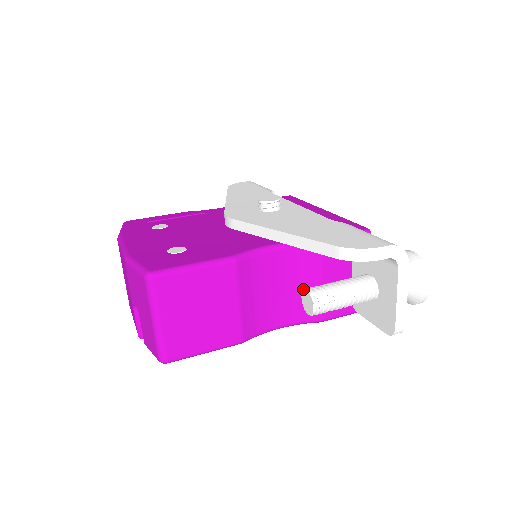
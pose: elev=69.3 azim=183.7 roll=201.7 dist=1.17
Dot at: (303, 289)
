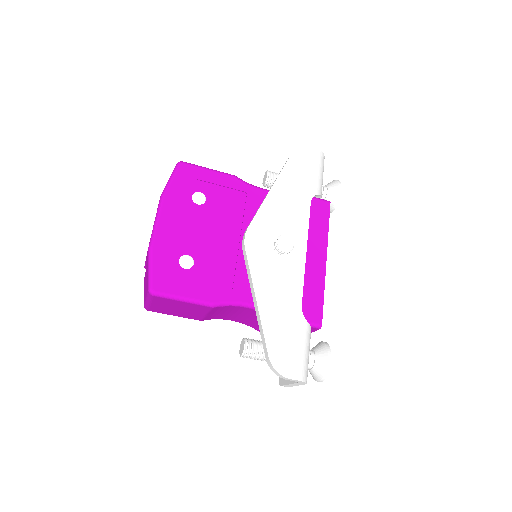
Dot at: (256, 321)
